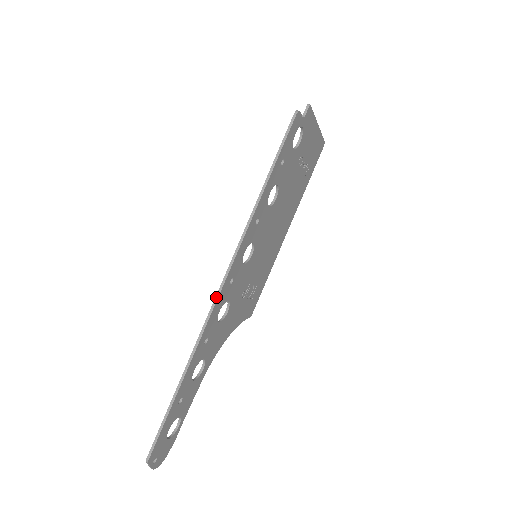
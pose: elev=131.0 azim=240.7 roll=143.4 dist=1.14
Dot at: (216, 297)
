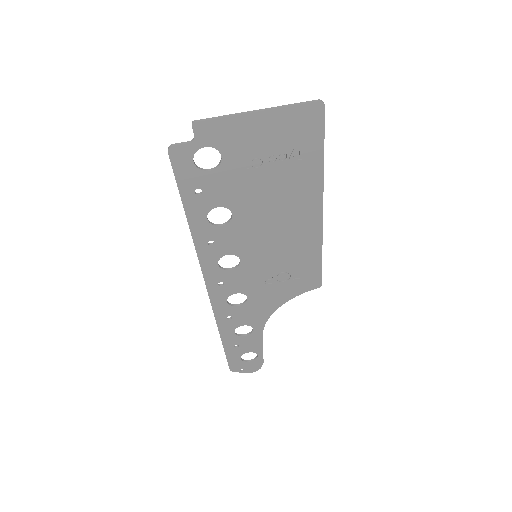
Dot at: (209, 296)
